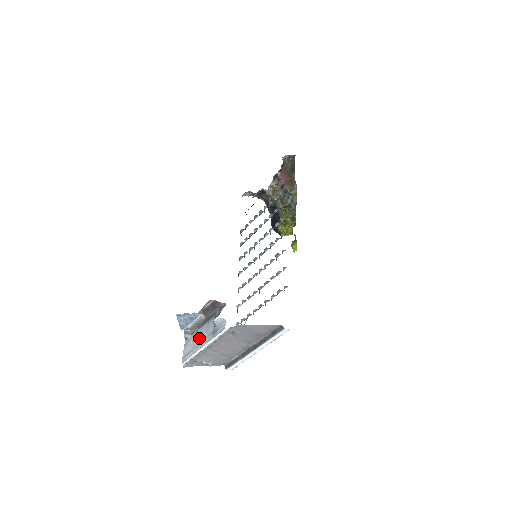
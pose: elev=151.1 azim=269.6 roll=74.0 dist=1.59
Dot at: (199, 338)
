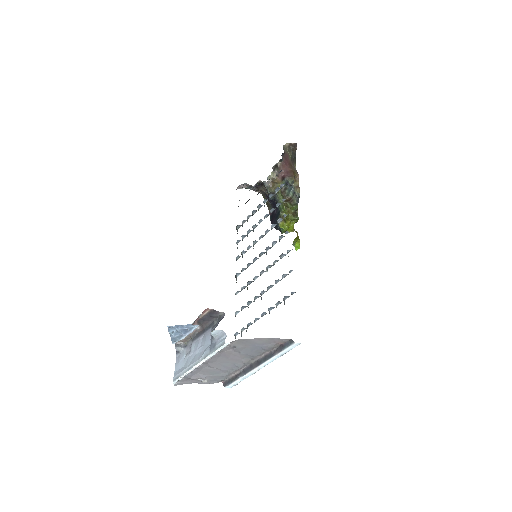
Dot at: (193, 352)
